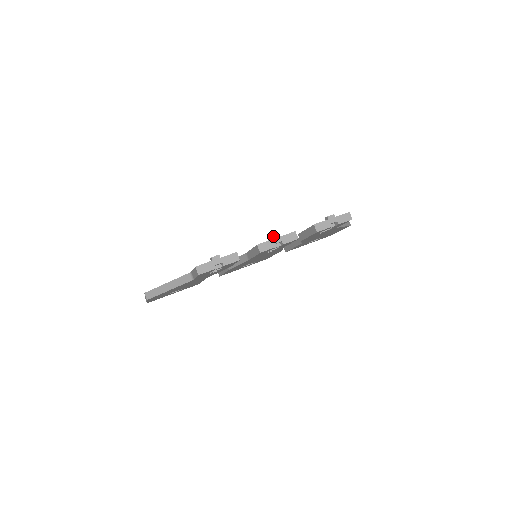
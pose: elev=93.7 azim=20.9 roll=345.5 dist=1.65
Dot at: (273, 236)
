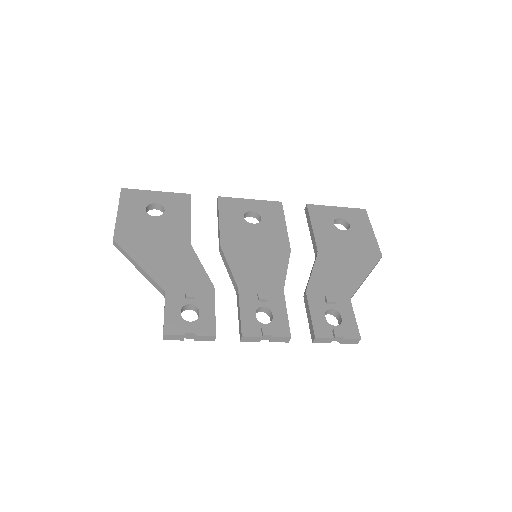
Dot at: (264, 335)
